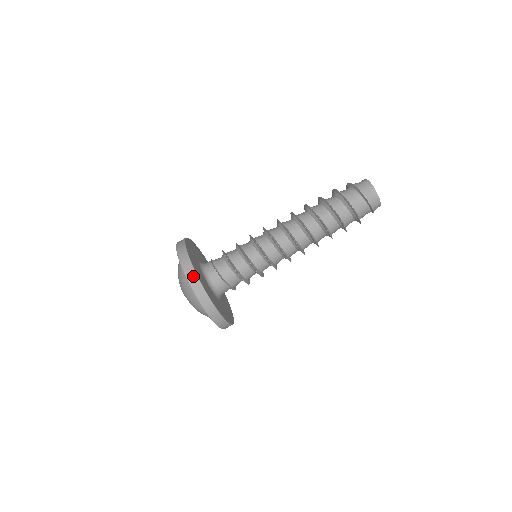
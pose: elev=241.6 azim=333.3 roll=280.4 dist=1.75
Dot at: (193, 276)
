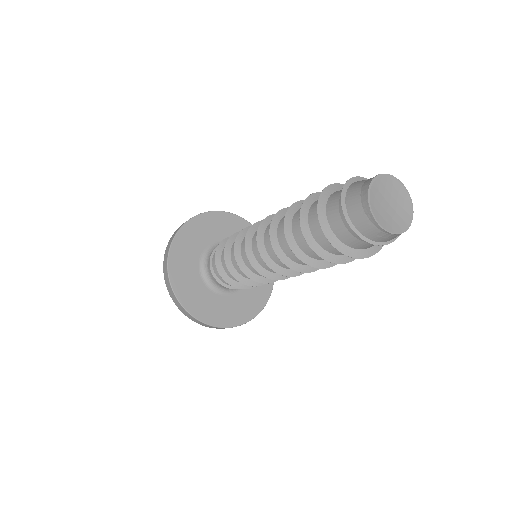
Dot at: (167, 277)
